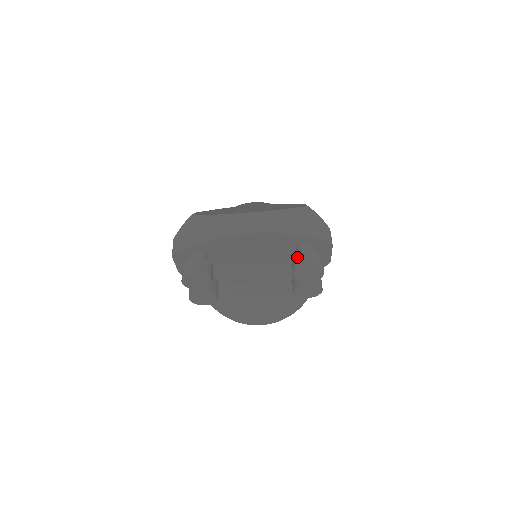
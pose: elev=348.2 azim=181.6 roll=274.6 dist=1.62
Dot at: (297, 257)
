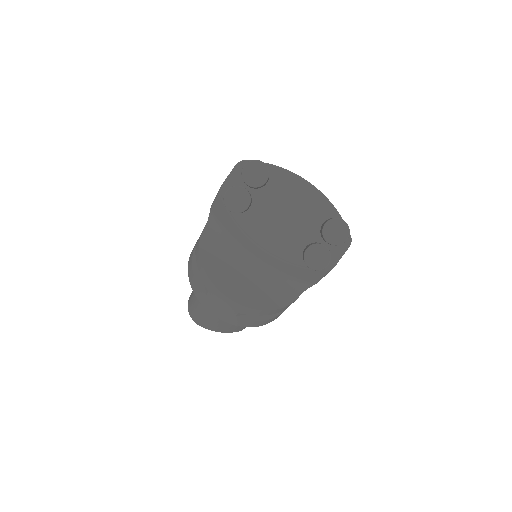
Dot at: occluded
